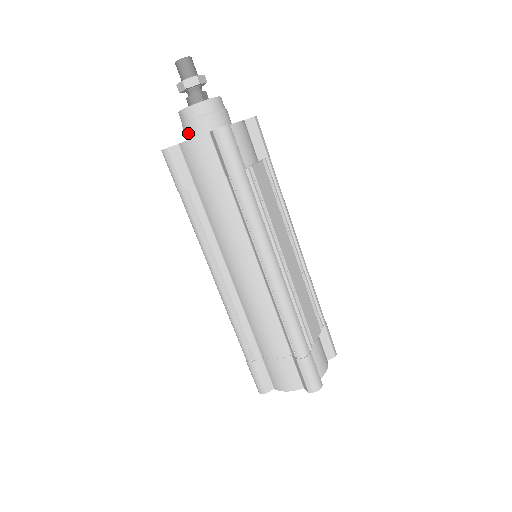
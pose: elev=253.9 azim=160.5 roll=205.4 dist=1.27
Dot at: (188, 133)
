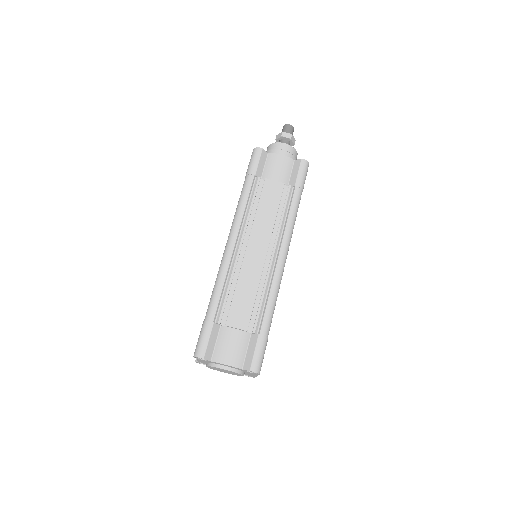
Dot at: occluded
